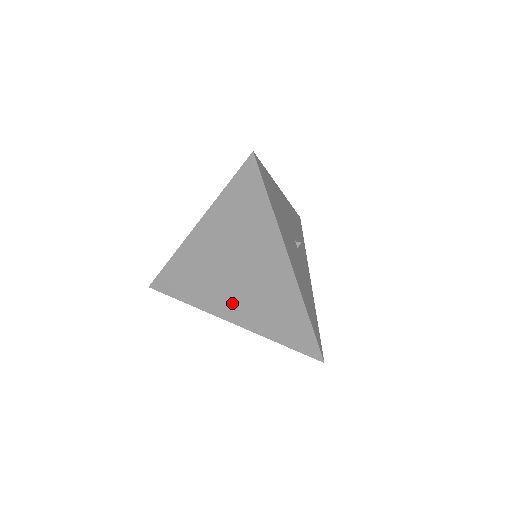
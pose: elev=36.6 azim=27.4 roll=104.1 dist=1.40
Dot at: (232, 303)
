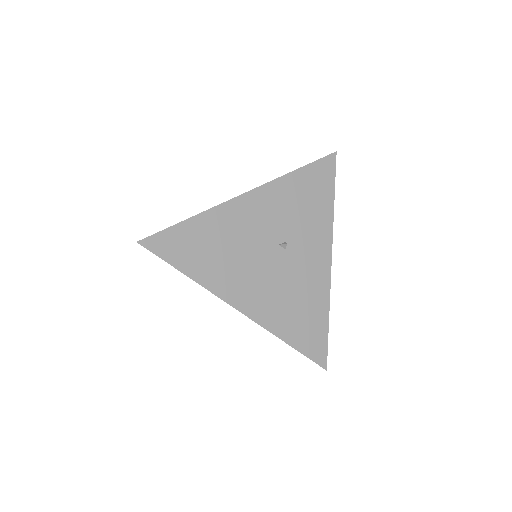
Dot at: occluded
